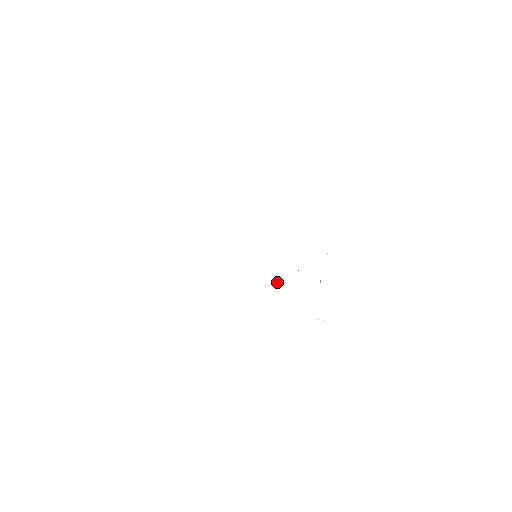
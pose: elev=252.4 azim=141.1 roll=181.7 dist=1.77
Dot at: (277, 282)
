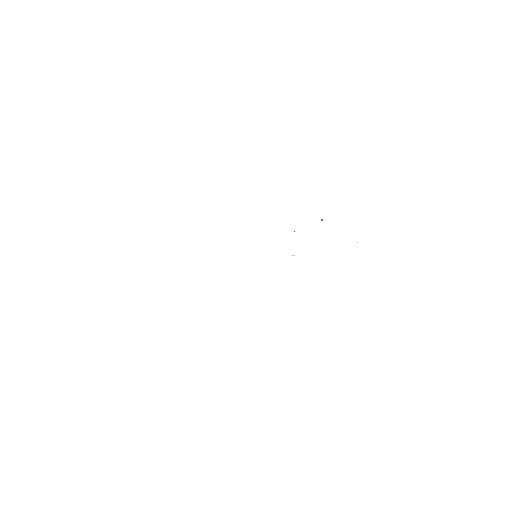
Dot at: occluded
